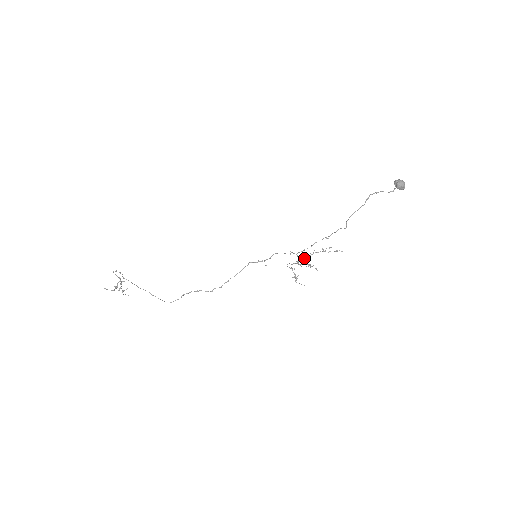
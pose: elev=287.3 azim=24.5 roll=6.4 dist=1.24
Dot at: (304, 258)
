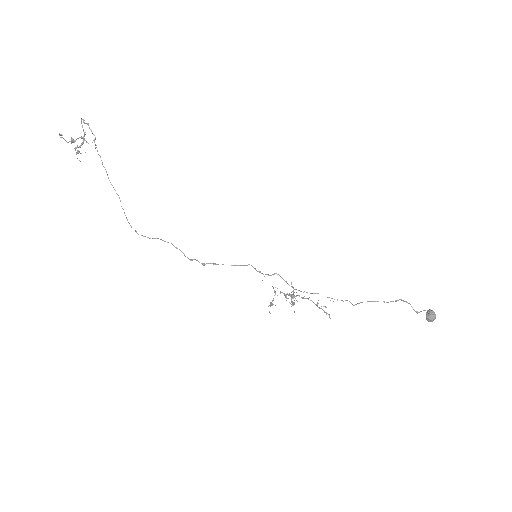
Dot at: (296, 296)
